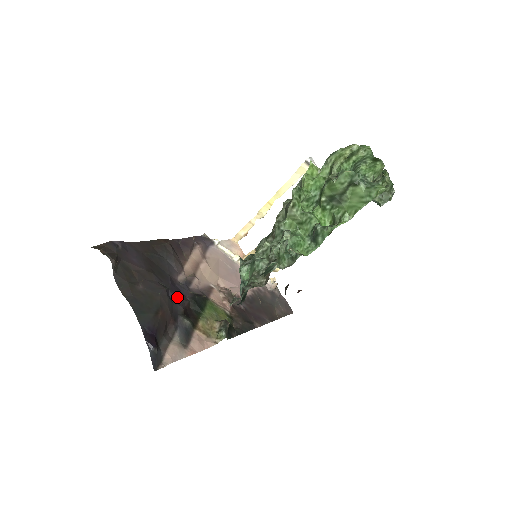
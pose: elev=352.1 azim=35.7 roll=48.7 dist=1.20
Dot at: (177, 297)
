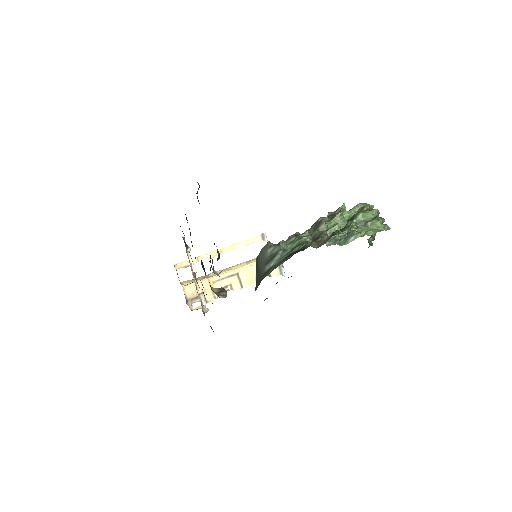
Dot at: occluded
